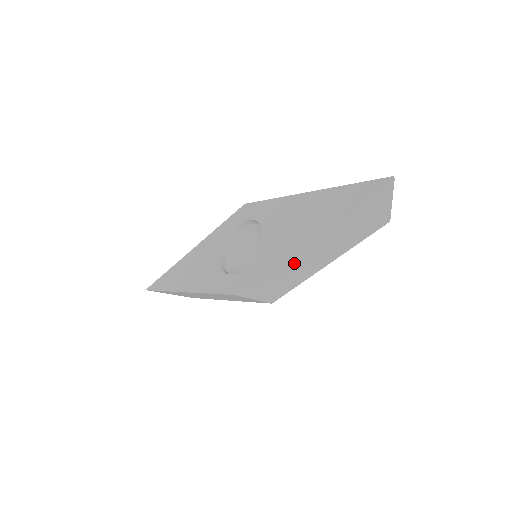
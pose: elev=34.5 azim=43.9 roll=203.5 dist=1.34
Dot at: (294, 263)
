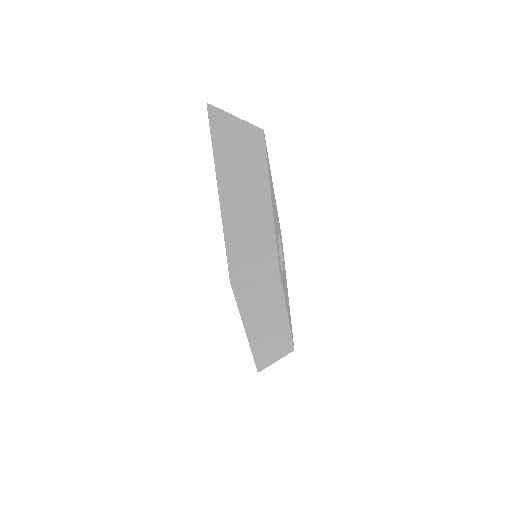
Dot at: (238, 220)
